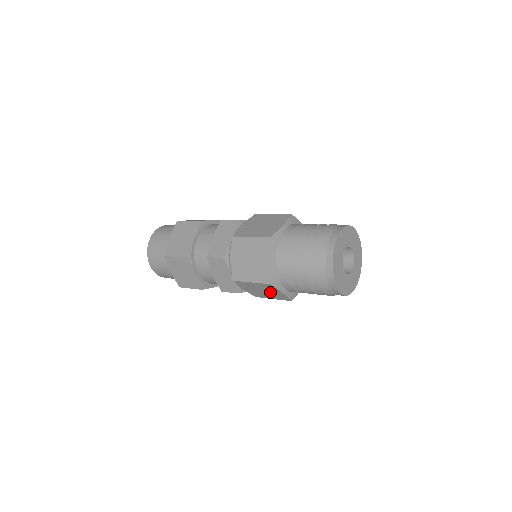
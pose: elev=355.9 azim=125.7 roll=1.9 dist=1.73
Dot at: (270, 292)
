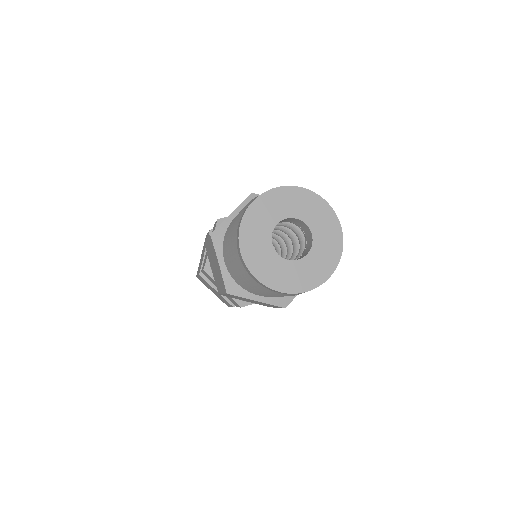
Dot at: (217, 267)
